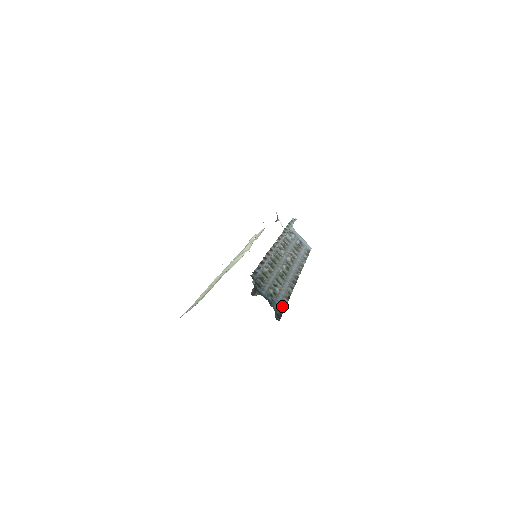
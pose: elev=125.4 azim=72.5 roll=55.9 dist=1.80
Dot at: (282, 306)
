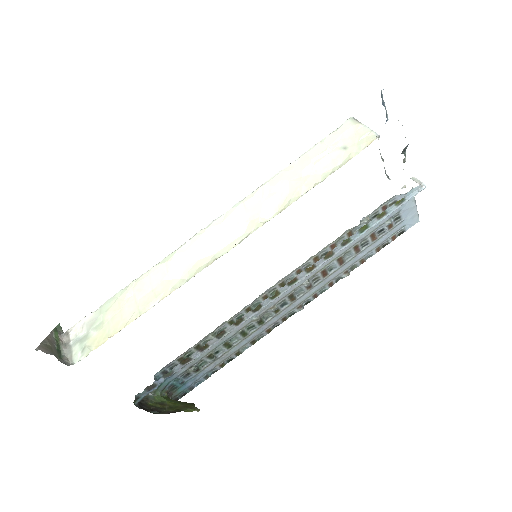
Dot at: (199, 381)
